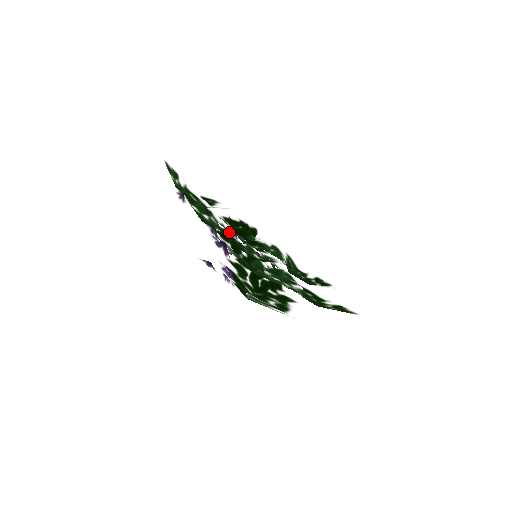
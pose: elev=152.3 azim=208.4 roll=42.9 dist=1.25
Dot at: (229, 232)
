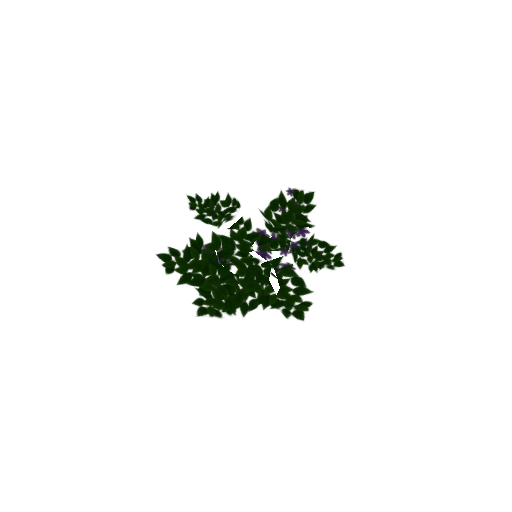
Dot at: (181, 283)
